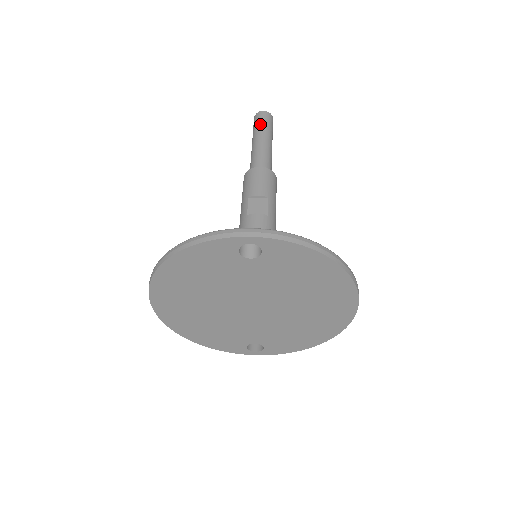
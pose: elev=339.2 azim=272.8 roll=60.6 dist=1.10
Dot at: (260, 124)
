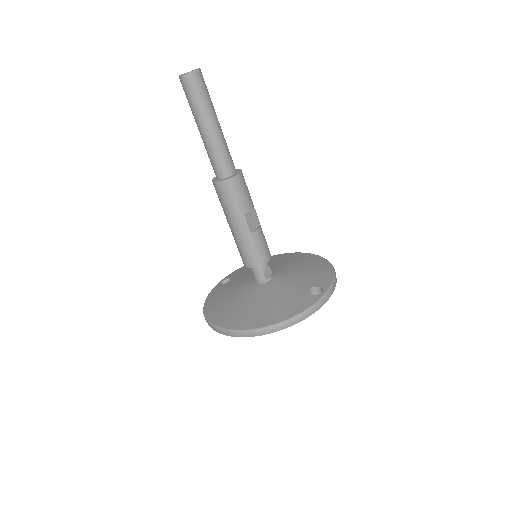
Dot at: (205, 98)
